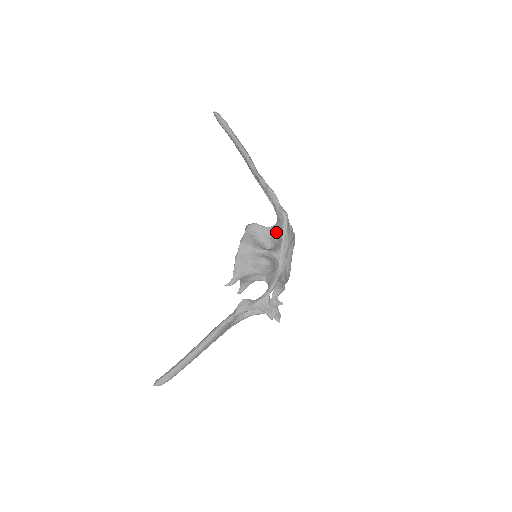
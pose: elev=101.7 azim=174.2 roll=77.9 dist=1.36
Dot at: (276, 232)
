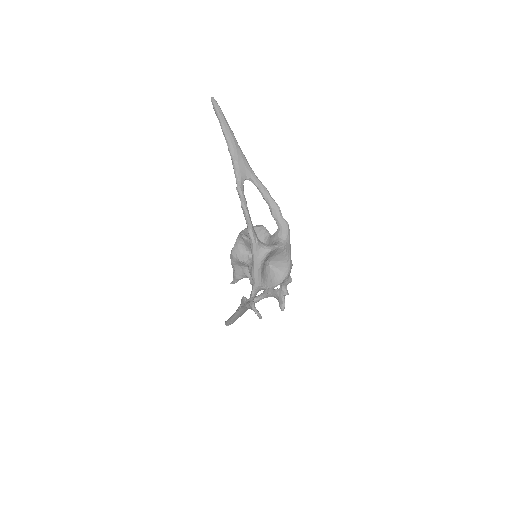
Dot at: occluded
